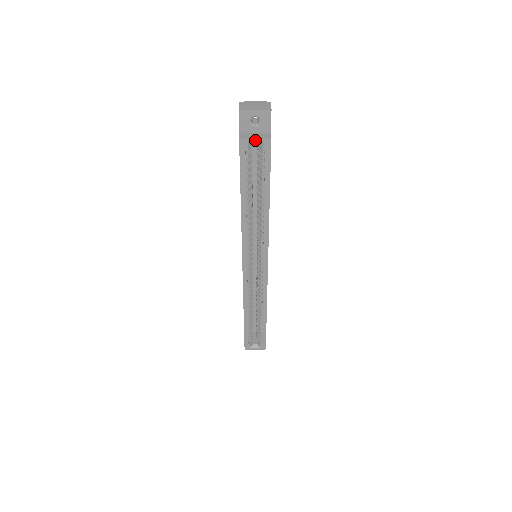
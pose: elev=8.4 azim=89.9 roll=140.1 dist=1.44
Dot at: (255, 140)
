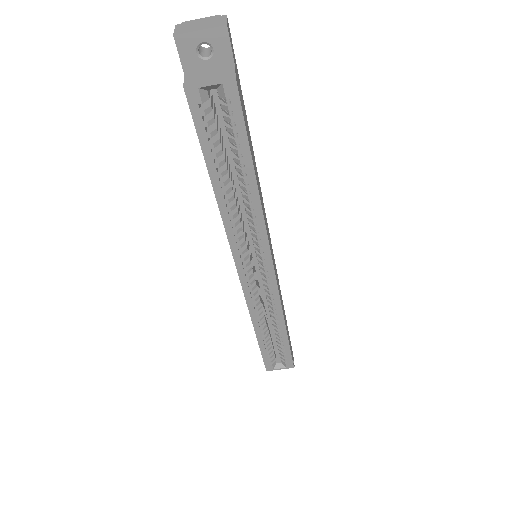
Dot at: (209, 83)
